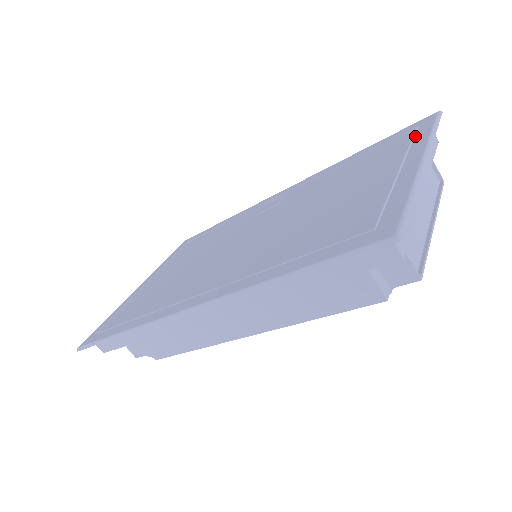
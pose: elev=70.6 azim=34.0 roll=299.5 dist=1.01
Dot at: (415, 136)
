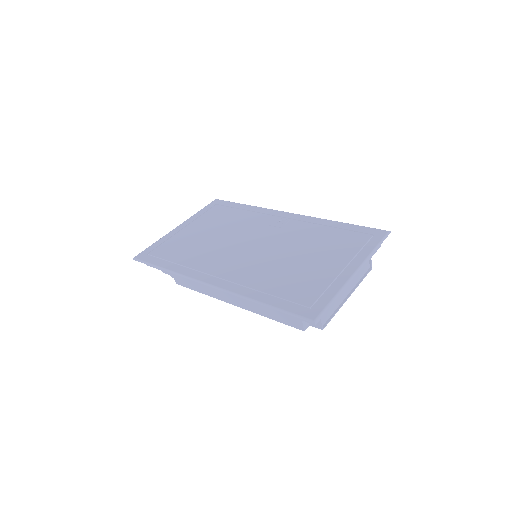
Dot at: (366, 245)
